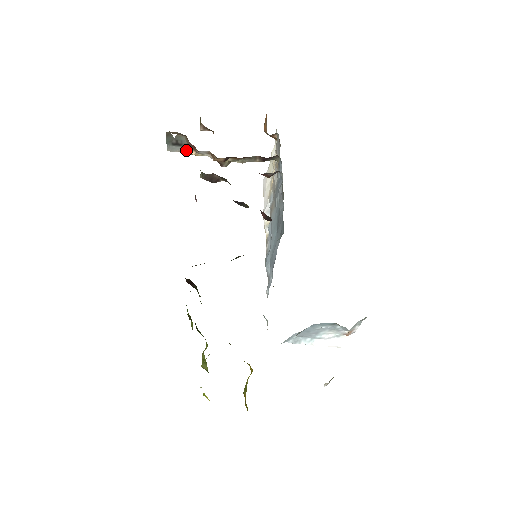
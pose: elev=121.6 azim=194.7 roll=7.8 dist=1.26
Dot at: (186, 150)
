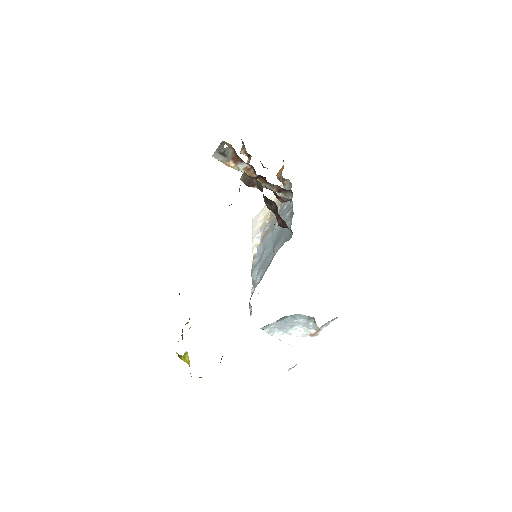
Dot at: (227, 161)
